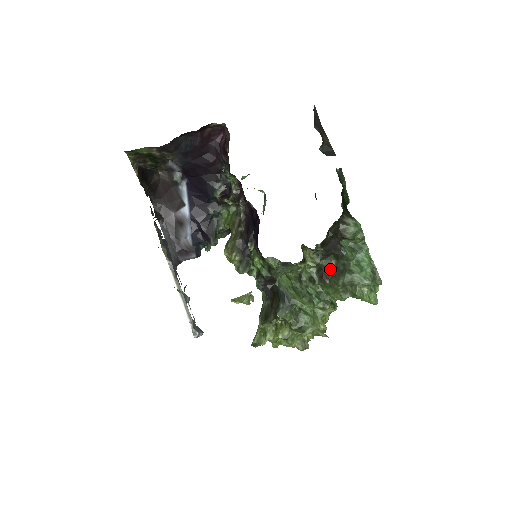
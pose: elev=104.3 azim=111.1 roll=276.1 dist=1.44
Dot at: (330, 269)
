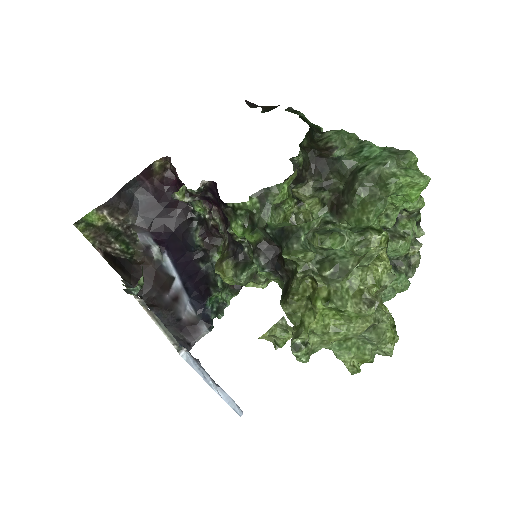
Dot at: (341, 194)
